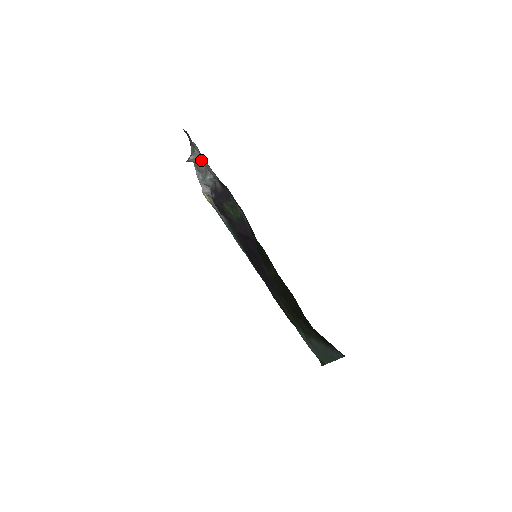
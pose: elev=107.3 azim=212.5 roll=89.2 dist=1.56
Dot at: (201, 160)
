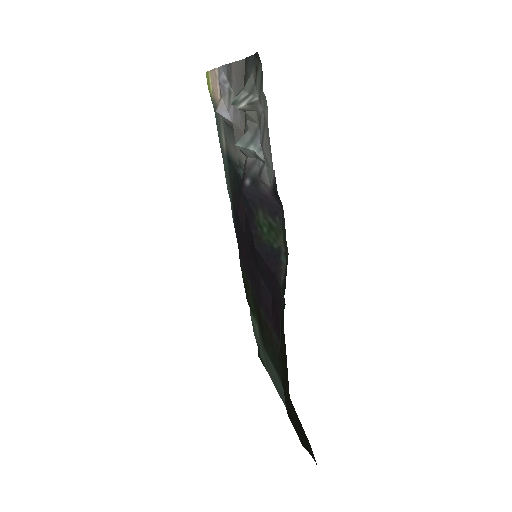
Dot at: (256, 114)
